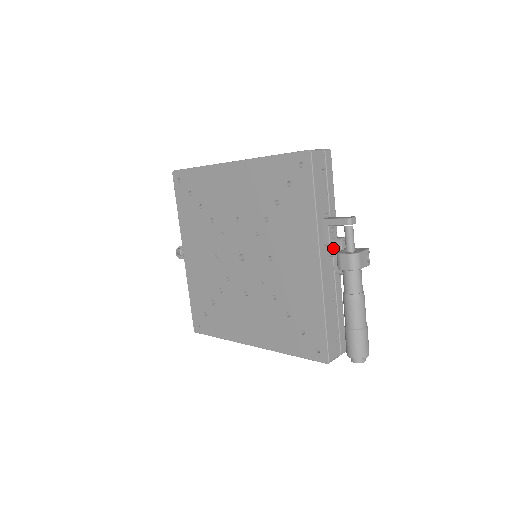
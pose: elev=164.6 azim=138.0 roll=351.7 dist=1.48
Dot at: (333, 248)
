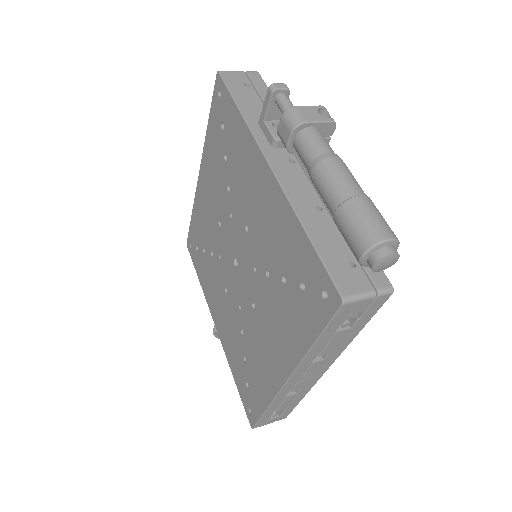
Dot at: occluded
